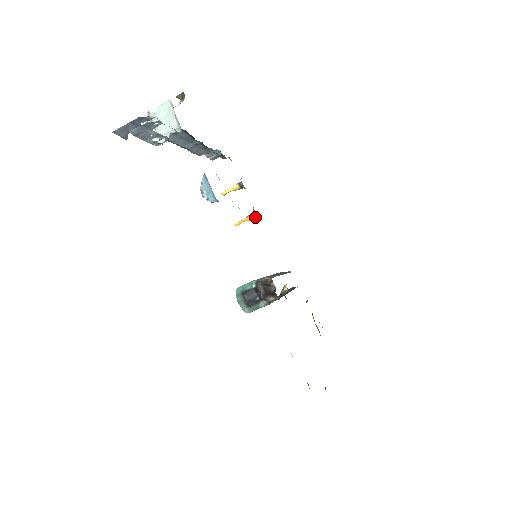
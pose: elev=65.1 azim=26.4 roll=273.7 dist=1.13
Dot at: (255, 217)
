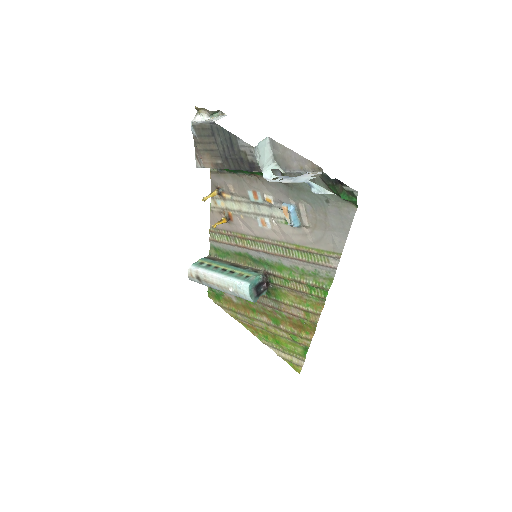
Dot at: (229, 220)
